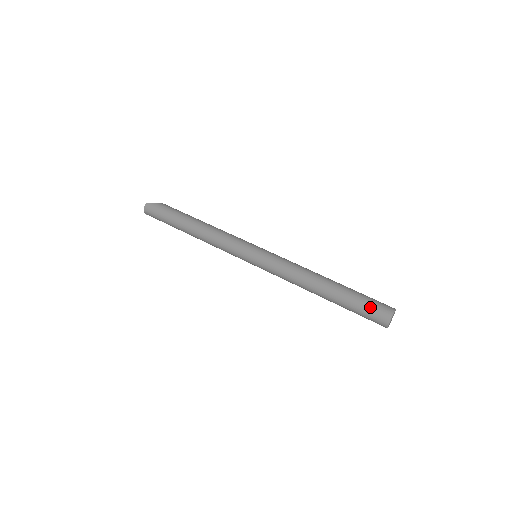
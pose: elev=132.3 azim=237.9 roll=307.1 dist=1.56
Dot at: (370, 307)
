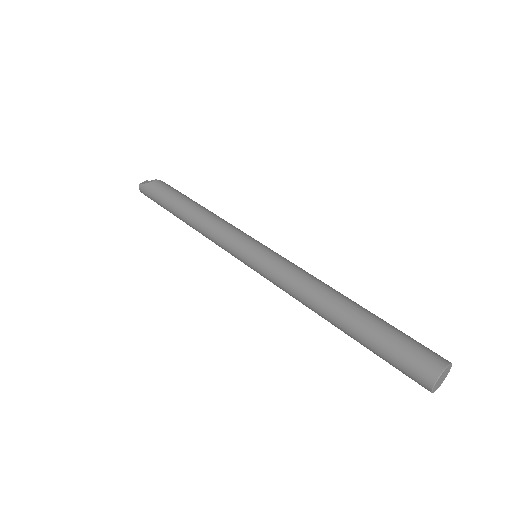
Dot at: (400, 362)
